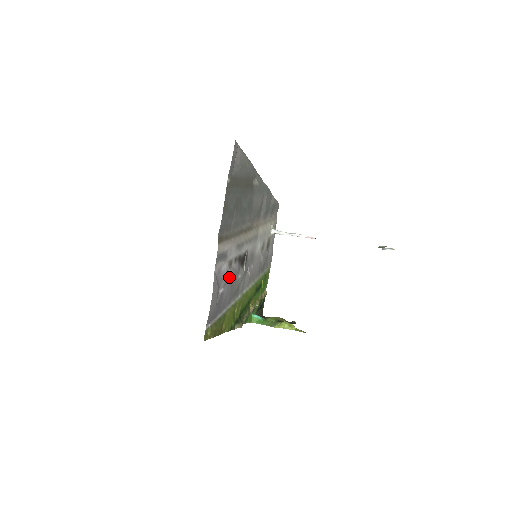
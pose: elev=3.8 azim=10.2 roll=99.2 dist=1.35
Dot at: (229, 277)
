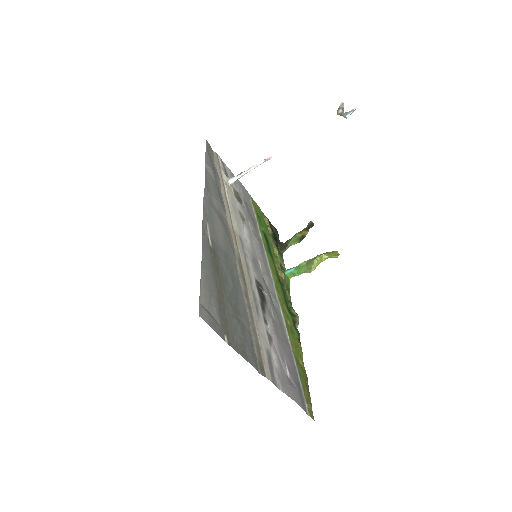
Dot at: (278, 346)
